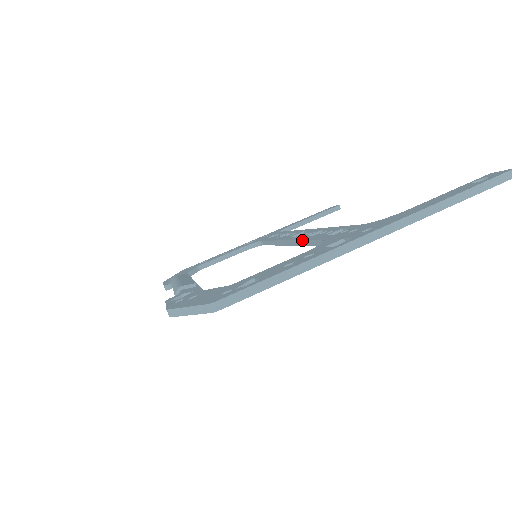
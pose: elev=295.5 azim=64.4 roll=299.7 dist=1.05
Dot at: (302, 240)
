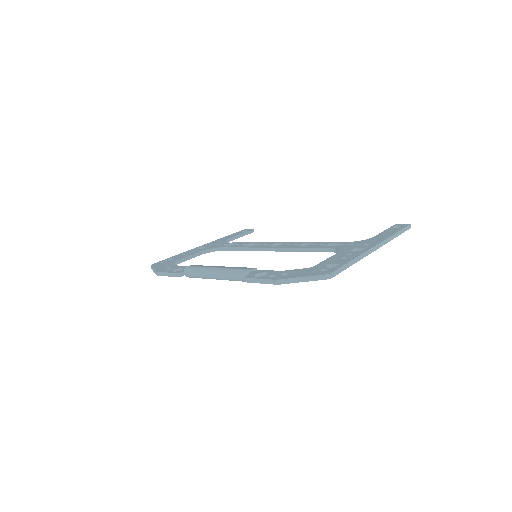
Dot at: (300, 248)
